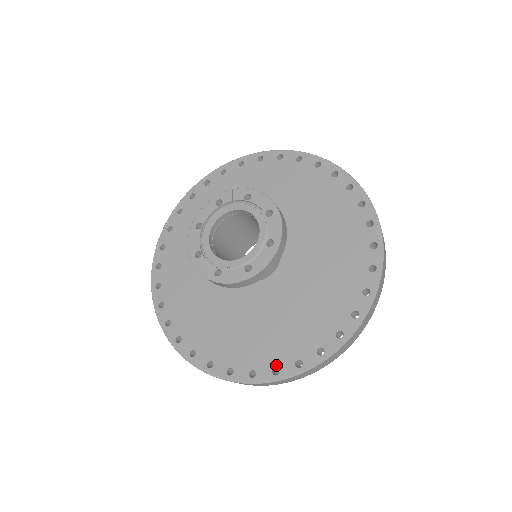
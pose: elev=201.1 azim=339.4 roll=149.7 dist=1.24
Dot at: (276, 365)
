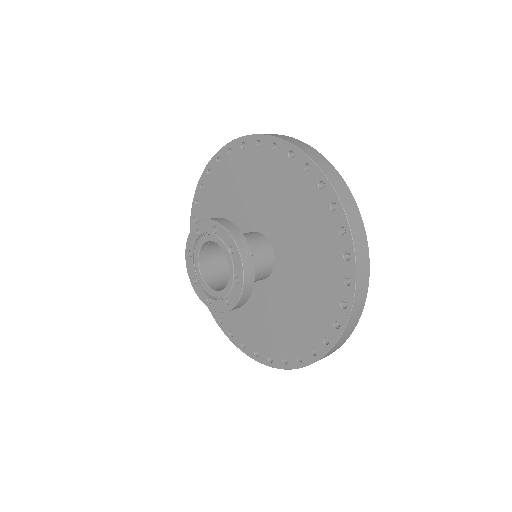
Dot at: (332, 320)
